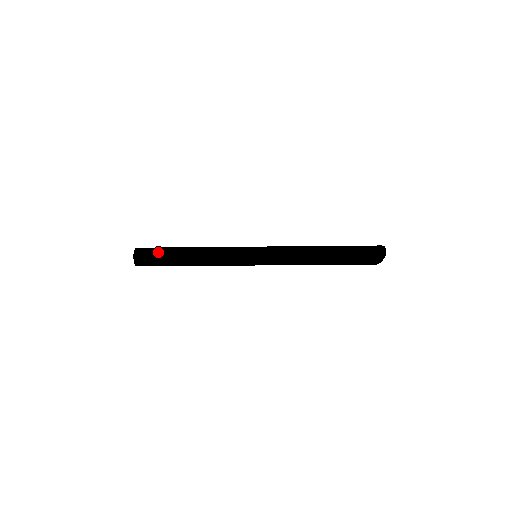
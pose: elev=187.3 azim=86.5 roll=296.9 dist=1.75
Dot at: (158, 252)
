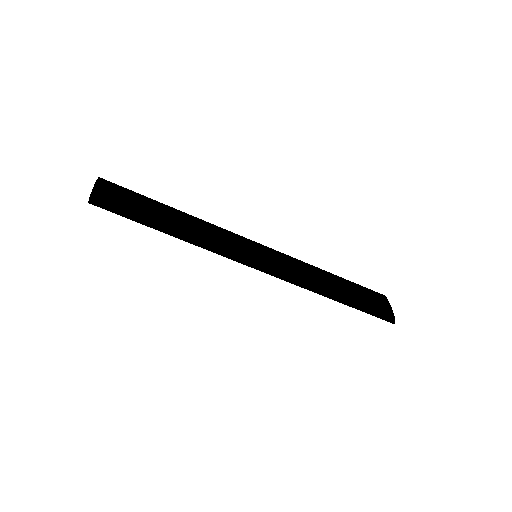
Dot at: occluded
